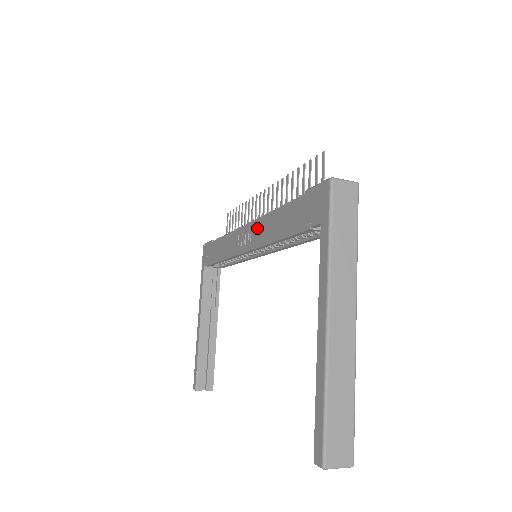
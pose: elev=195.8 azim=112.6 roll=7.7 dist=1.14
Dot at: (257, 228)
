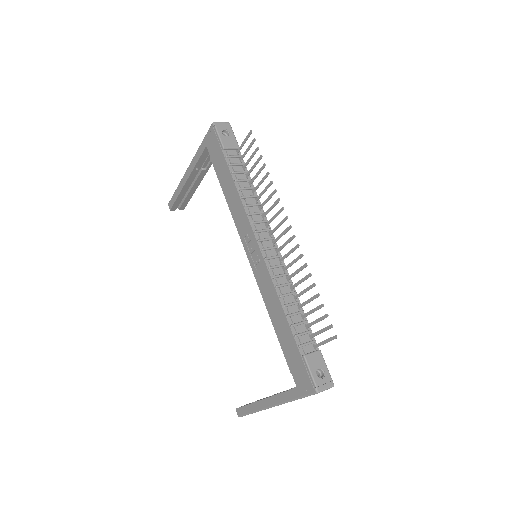
Dot at: (265, 277)
